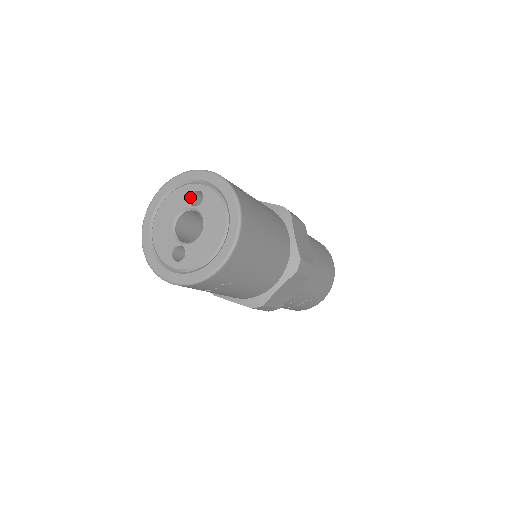
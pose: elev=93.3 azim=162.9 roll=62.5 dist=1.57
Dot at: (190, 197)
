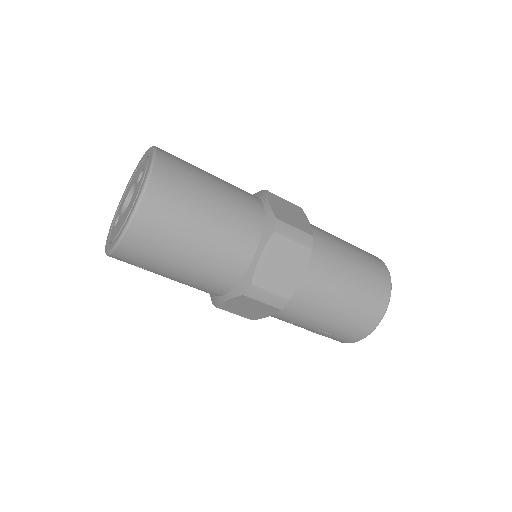
Dot at: (141, 173)
